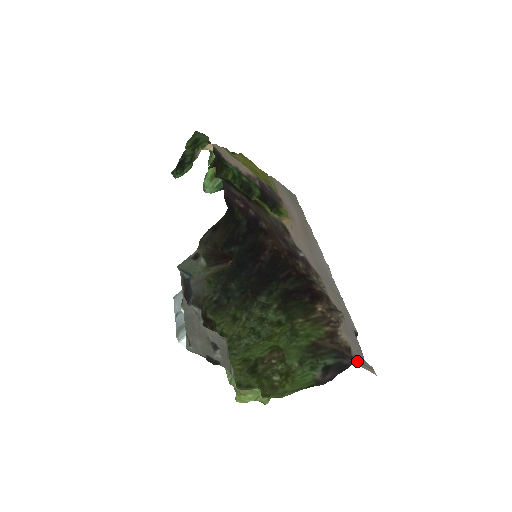
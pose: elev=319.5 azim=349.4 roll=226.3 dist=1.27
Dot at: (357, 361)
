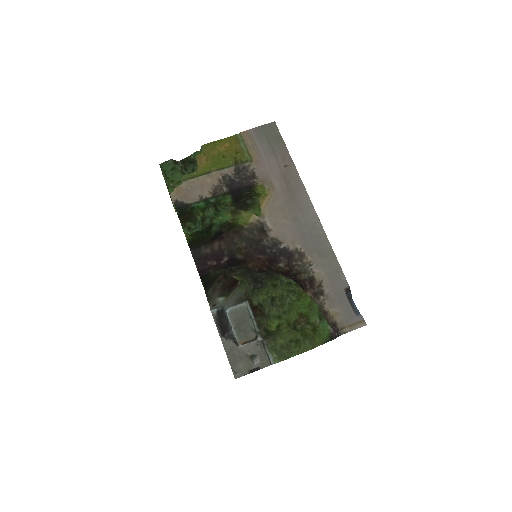
Dot at: (343, 330)
